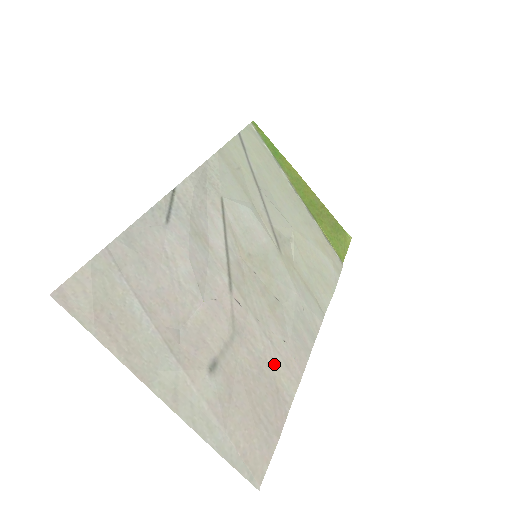
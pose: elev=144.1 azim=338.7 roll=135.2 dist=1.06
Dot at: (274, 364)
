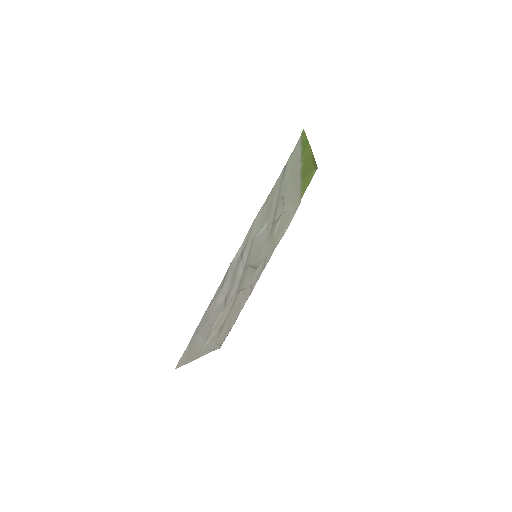
Dot at: (242, 301)
